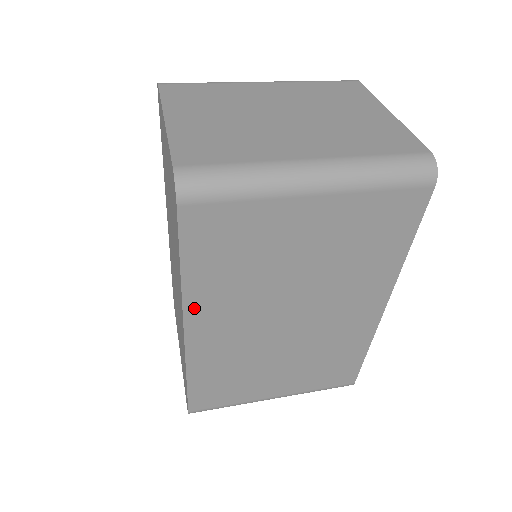
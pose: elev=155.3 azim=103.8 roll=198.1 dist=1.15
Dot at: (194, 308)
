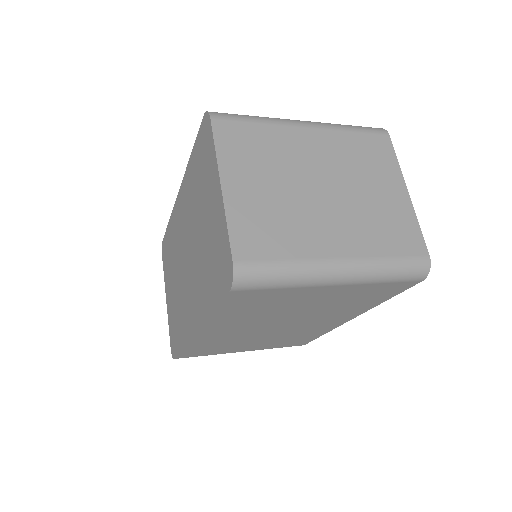
Dot at: (210, 325)
